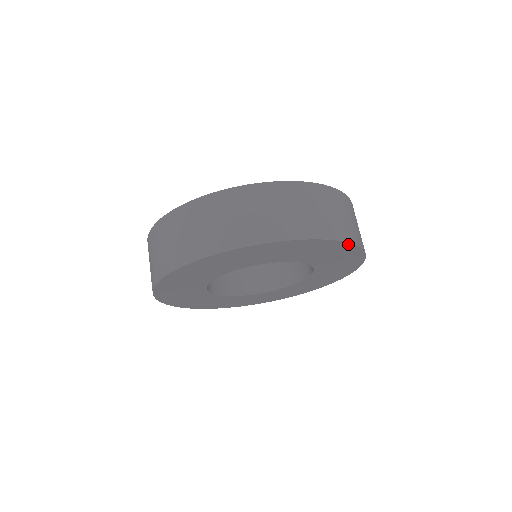
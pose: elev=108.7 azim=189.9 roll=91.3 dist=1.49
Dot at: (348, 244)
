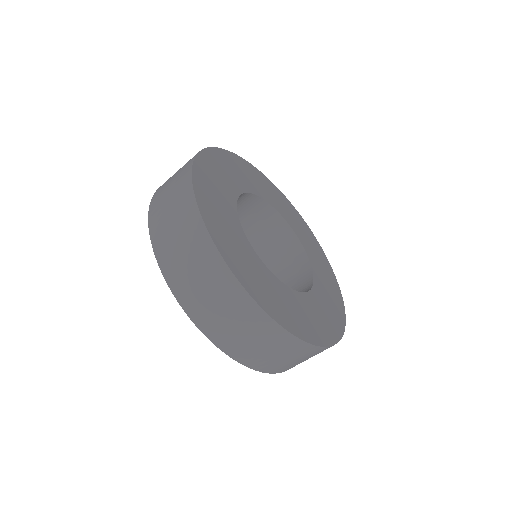
Dot at: (235, 357)
